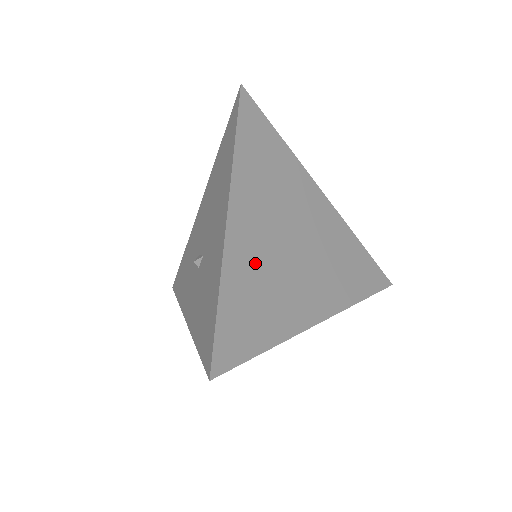
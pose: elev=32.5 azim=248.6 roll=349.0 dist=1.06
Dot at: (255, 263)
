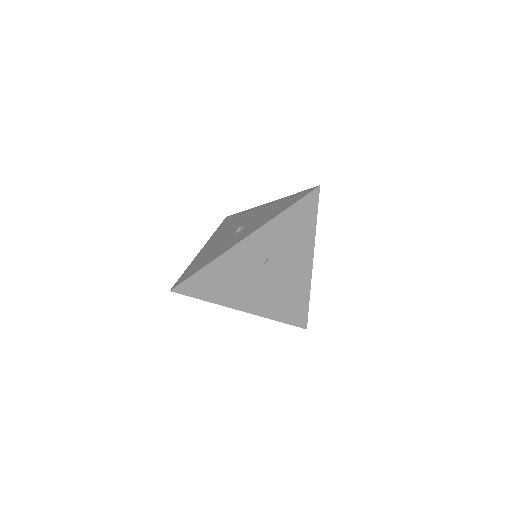
Dot at: occluded
